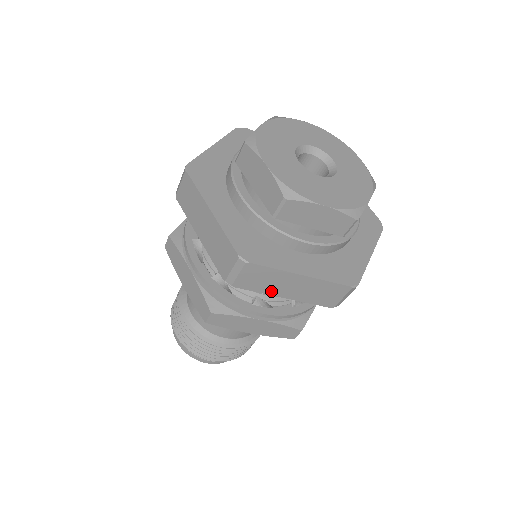
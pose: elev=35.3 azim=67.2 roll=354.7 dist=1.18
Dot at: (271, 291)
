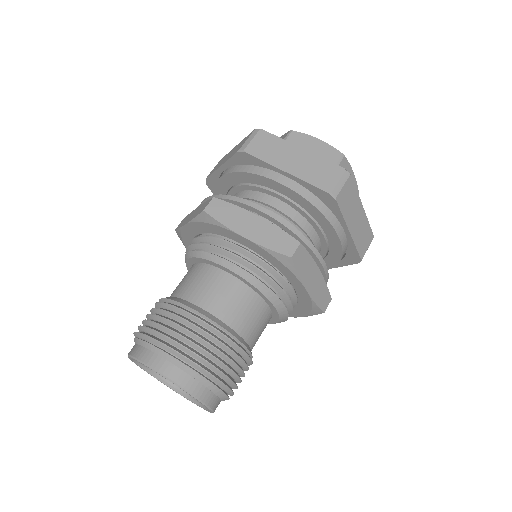
Dot at: (347, 219)
